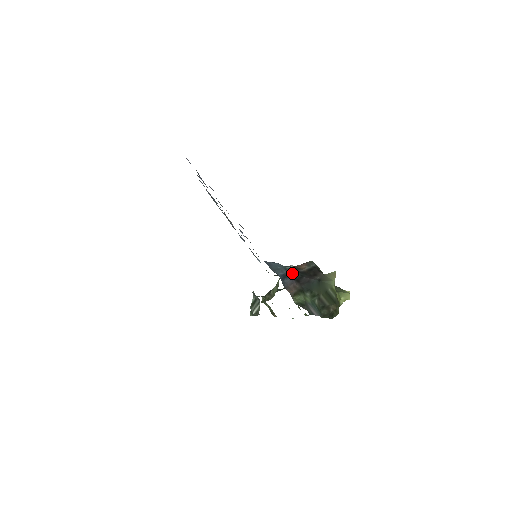
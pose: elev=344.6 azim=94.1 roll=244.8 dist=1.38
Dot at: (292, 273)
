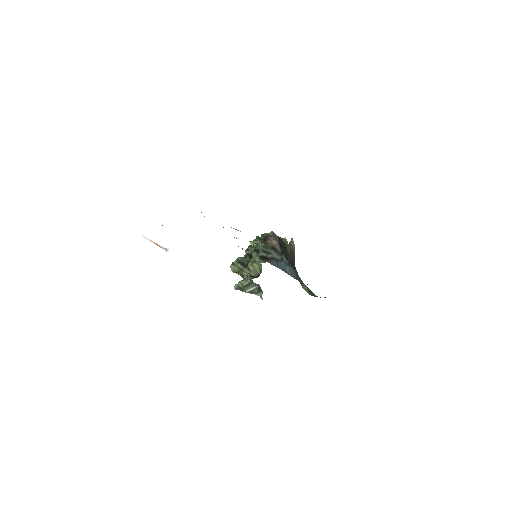
Dot at: (289, 264)
